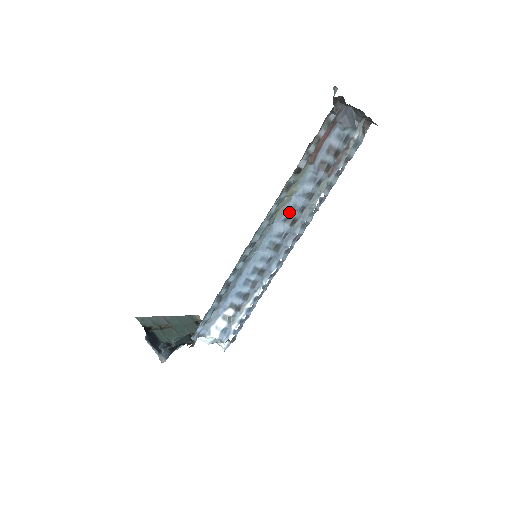
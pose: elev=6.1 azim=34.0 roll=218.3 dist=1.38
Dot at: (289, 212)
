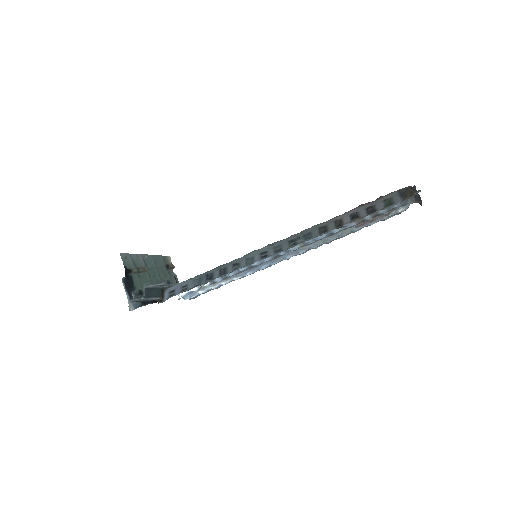
Dot at: occluded
